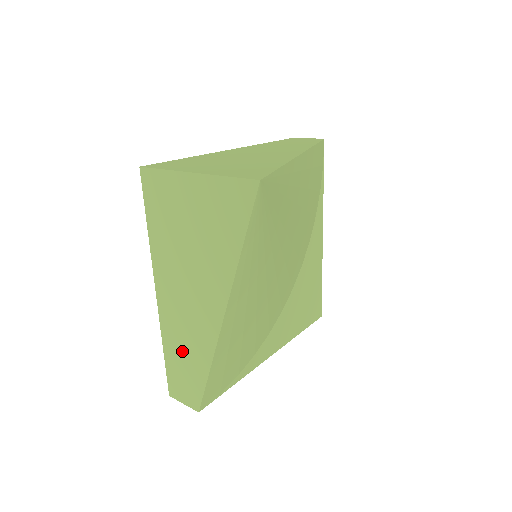
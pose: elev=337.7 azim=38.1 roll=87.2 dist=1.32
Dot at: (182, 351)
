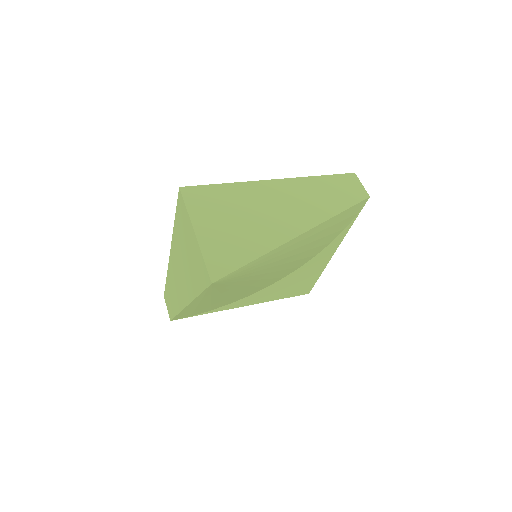
Dot at: (172, 290)
